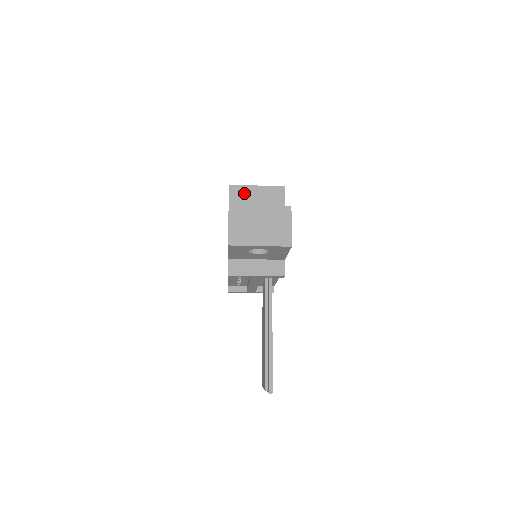
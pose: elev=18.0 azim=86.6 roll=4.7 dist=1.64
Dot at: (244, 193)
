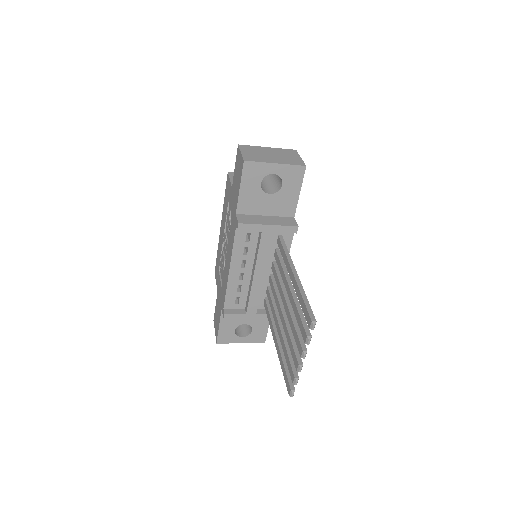
Dot at: occluded
